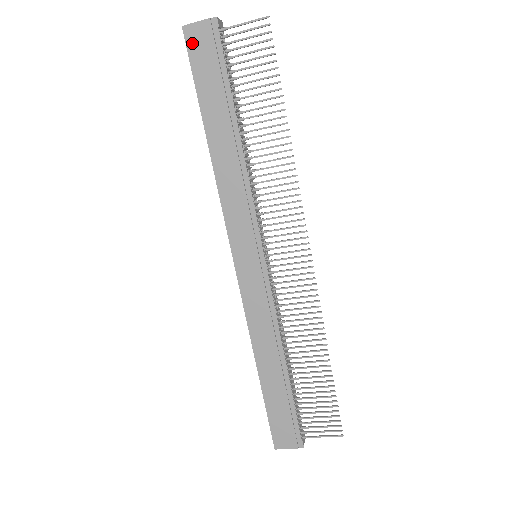
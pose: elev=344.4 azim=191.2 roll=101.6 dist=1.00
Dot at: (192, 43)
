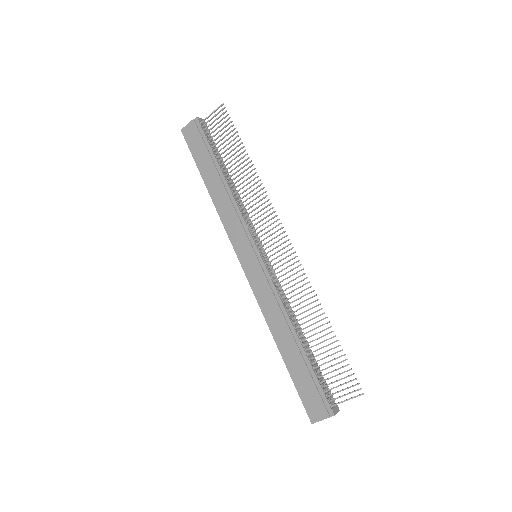
Dot at: (187, 136)
